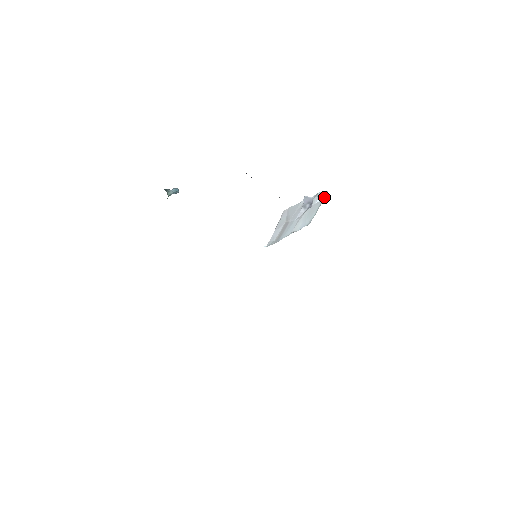
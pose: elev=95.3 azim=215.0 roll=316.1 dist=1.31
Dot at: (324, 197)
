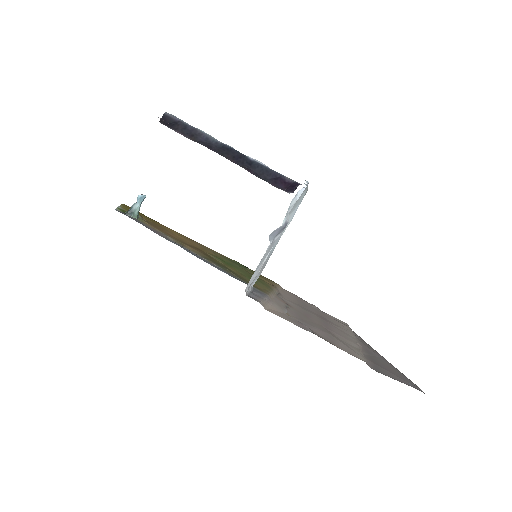
Dot at: (306, 185)
